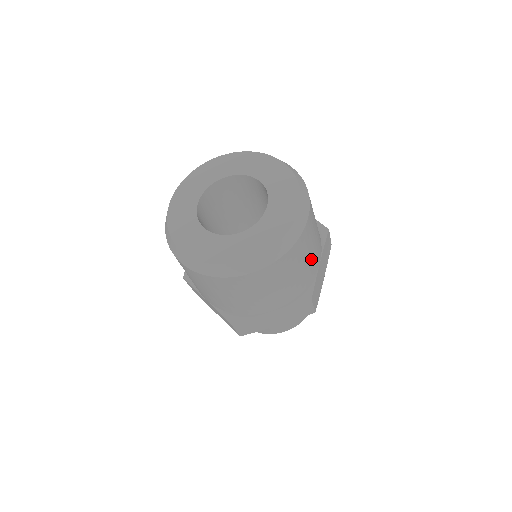
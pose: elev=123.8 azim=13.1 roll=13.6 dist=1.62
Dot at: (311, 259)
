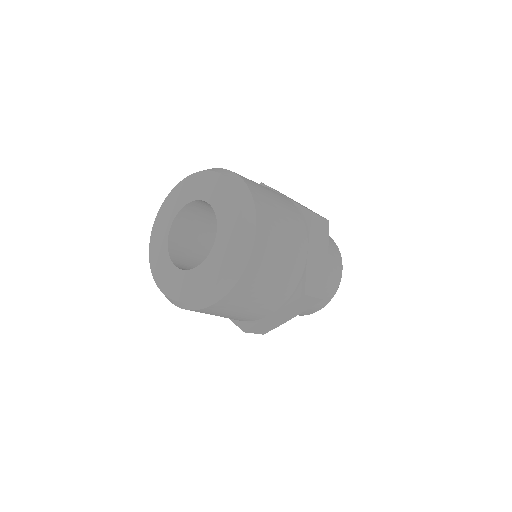
Dot at: (287, 260)
